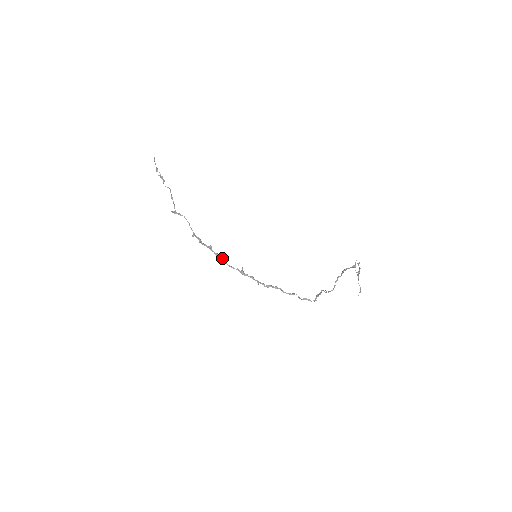
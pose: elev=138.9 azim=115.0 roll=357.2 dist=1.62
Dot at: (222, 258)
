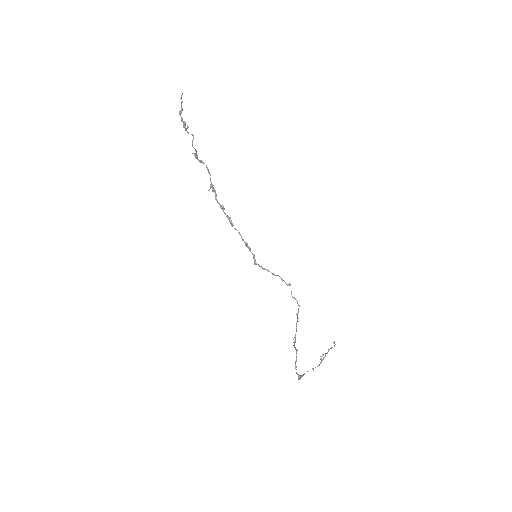
Dot at: (231, 224)
